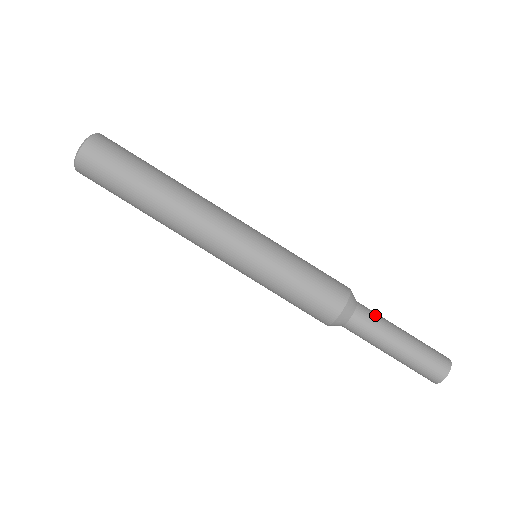
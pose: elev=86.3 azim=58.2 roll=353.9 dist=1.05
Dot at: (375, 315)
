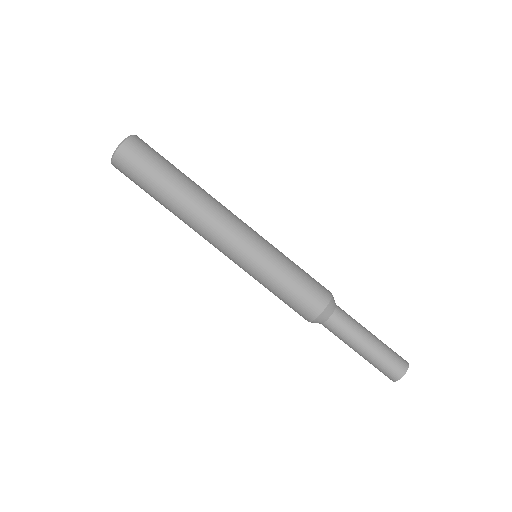
Dot at: (346, 325)
